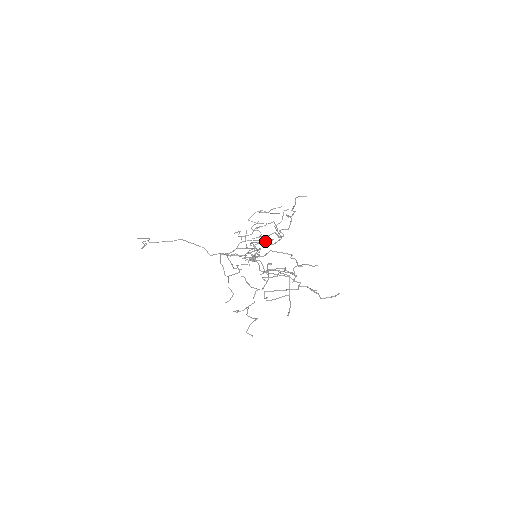
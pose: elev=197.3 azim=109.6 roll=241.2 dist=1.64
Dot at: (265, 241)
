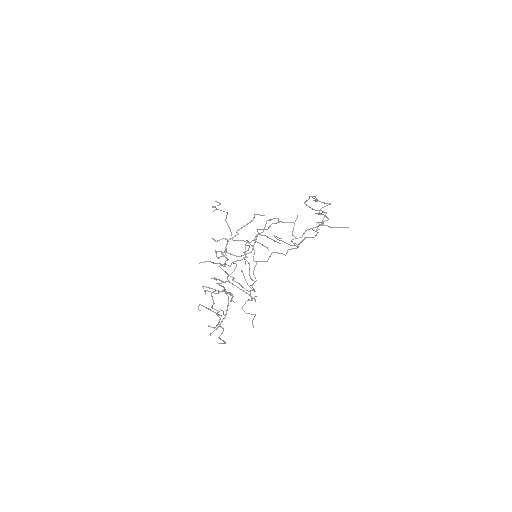
Dot at: (337, 227)
